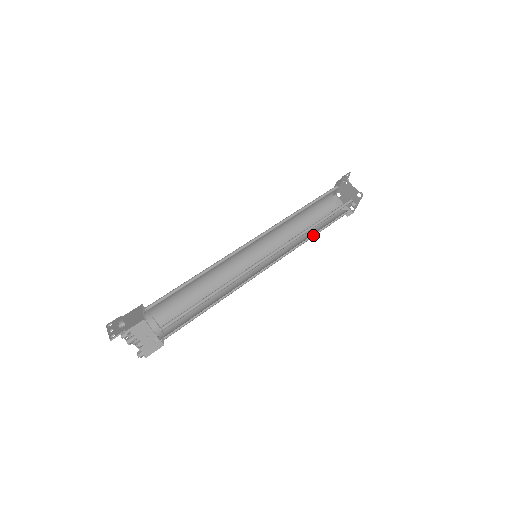
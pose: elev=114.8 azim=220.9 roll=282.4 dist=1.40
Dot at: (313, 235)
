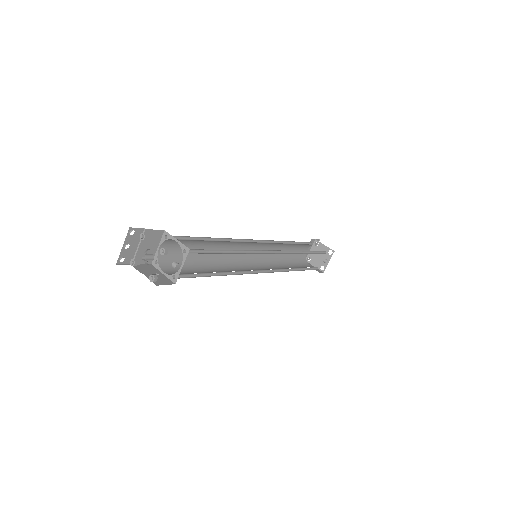
Dot at: (296, 270)
